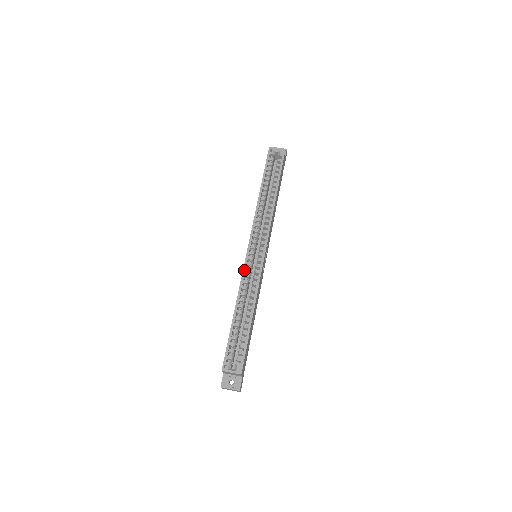
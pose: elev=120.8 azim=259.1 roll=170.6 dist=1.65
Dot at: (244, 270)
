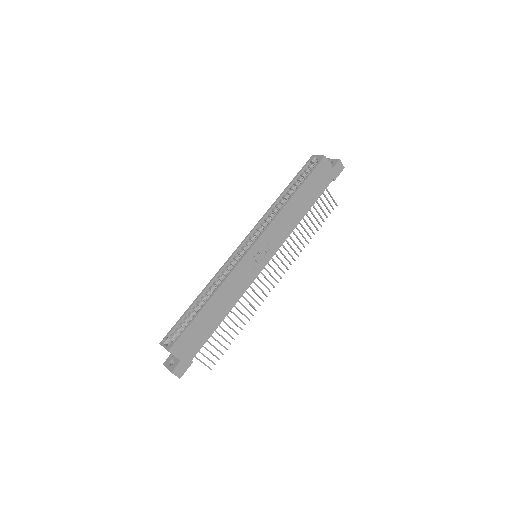
Dot at: (227, 261)
